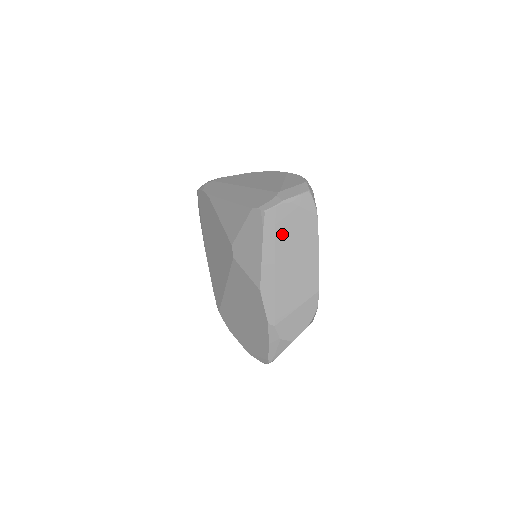
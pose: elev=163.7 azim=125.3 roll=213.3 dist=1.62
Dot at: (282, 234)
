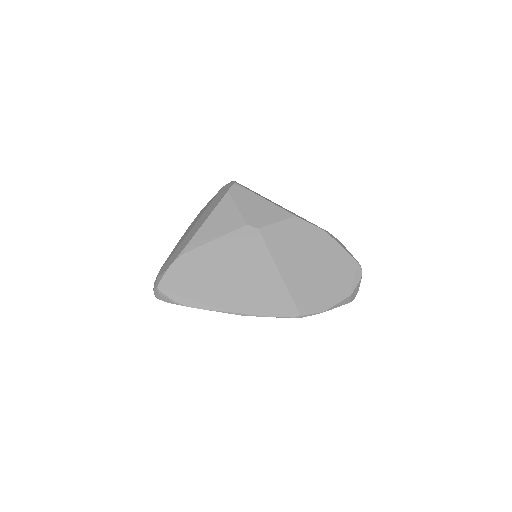
Dot at: occluded
